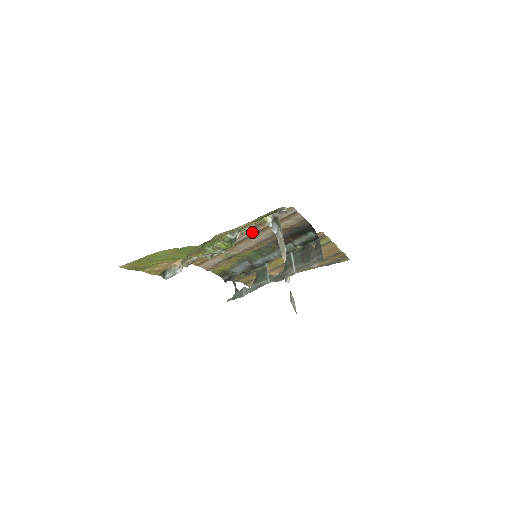
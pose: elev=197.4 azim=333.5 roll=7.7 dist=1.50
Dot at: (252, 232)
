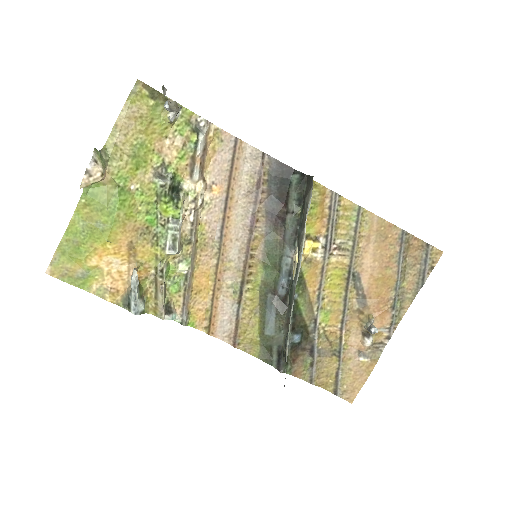
Dot at: (221, 211)
